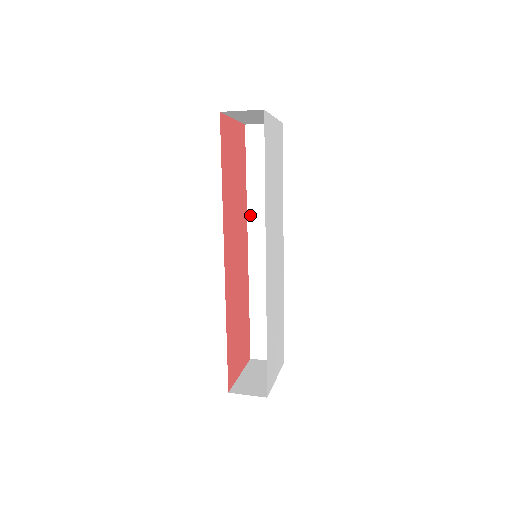
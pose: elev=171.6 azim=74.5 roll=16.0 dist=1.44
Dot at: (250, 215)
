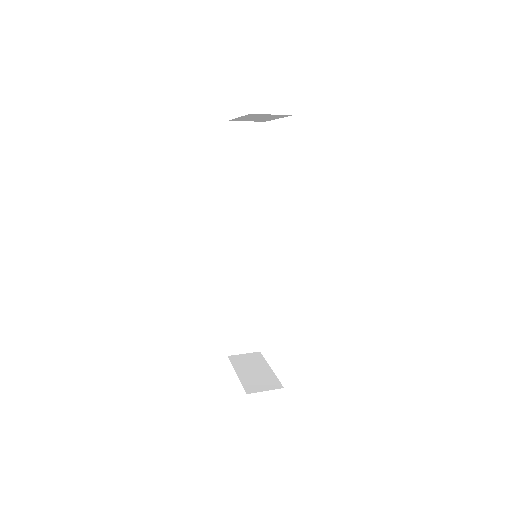
Dot at: (230, 214)
